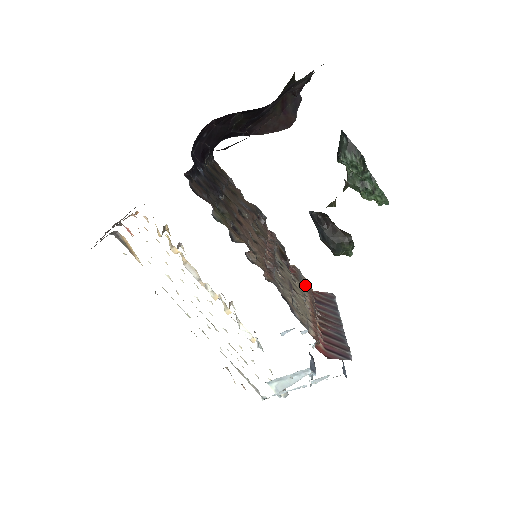
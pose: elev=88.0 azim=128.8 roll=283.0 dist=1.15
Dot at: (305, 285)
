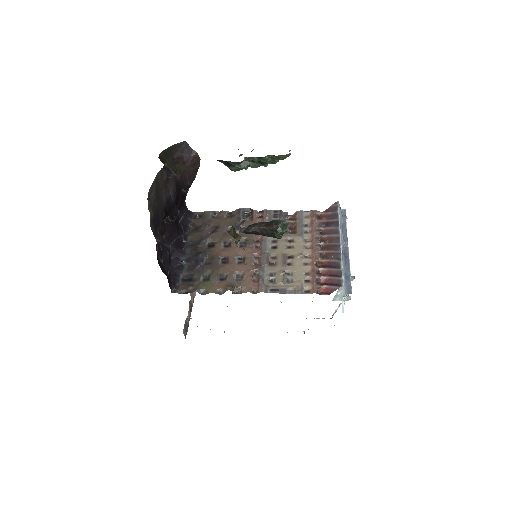
Dot at: (309, 223)
